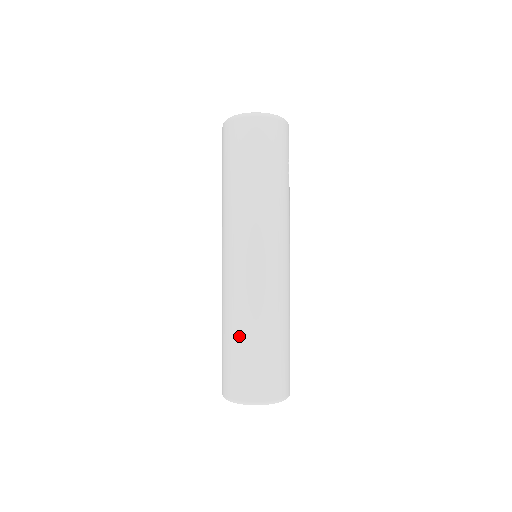
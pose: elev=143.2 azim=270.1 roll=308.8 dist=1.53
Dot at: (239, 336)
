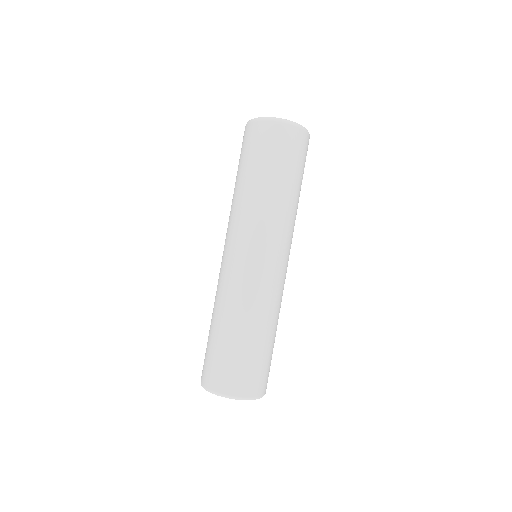
Dot at: (226, 330)
